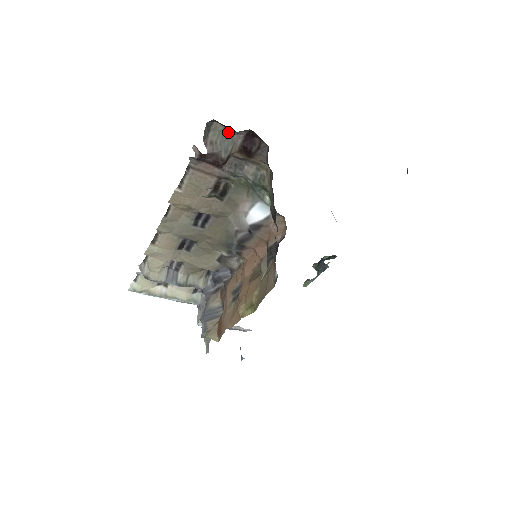
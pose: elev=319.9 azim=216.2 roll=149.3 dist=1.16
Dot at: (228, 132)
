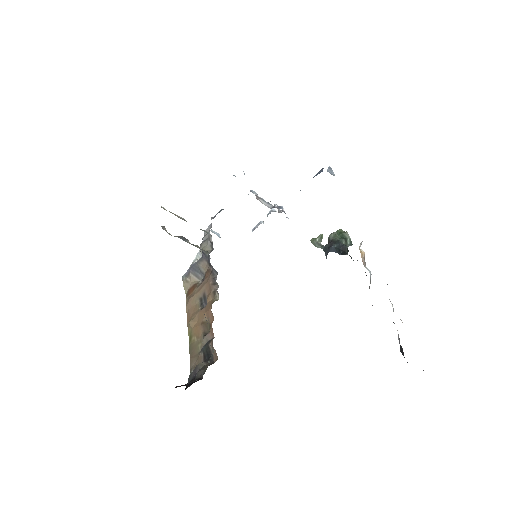
Dot at: occluded
